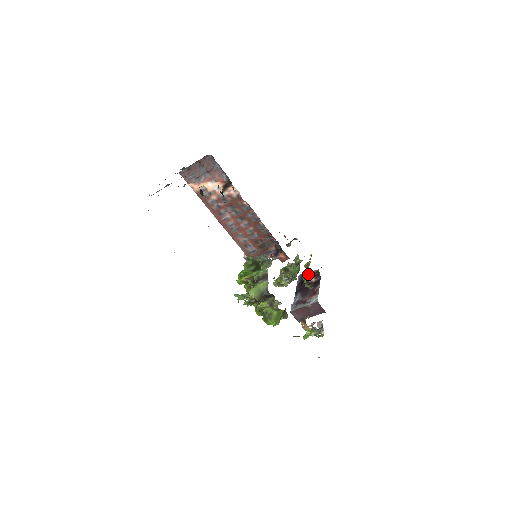
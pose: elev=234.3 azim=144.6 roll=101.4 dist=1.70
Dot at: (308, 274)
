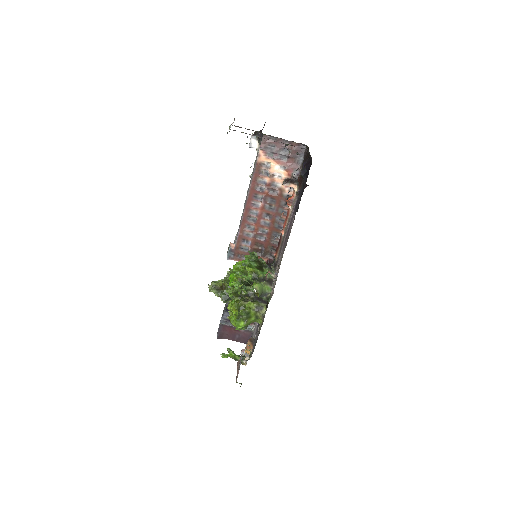
Dot at: occluded
